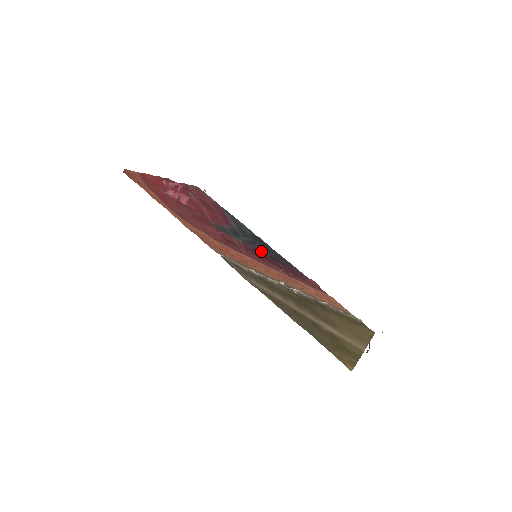
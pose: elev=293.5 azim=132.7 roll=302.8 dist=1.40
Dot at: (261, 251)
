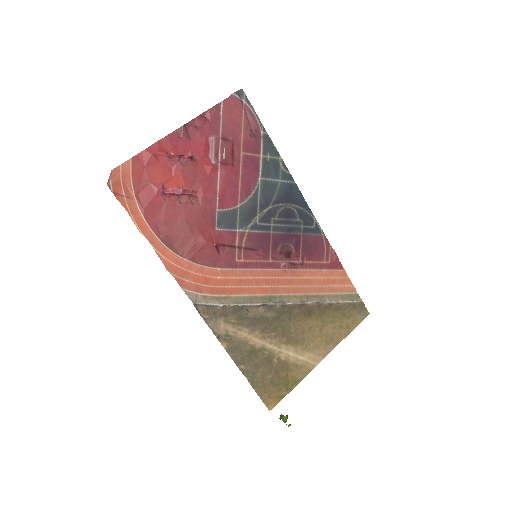
Dot at: (275, 231)
